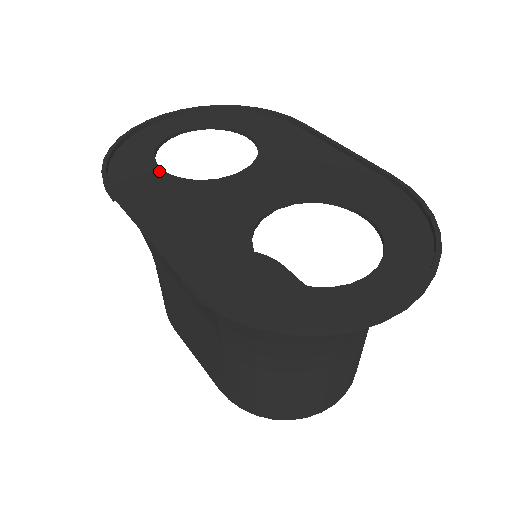
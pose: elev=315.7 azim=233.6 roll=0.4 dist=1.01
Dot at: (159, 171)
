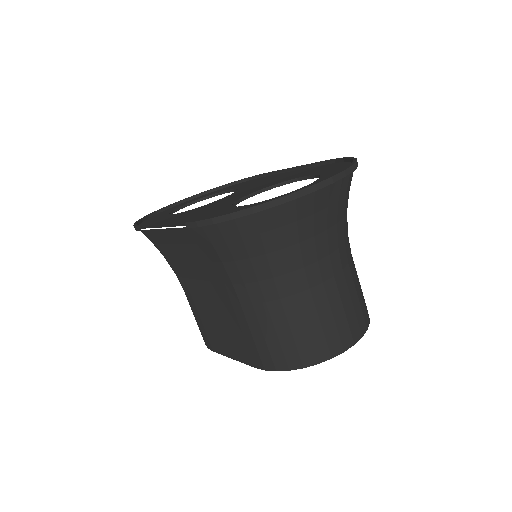
Dot at: (172, 215)
